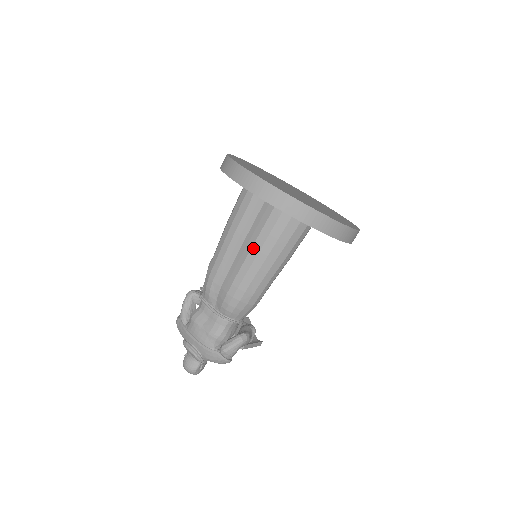
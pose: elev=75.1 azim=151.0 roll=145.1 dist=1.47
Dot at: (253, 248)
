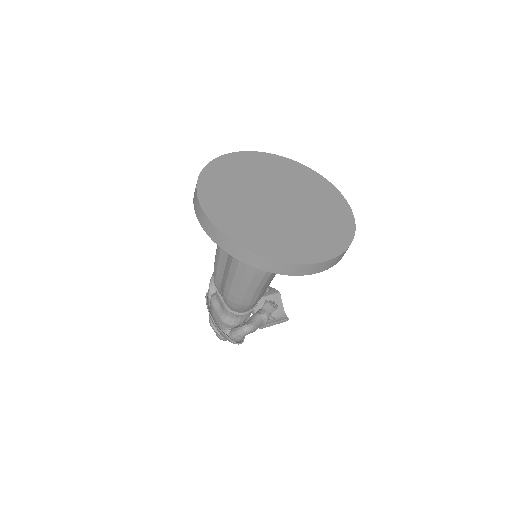
Dot at: (232, 263)
